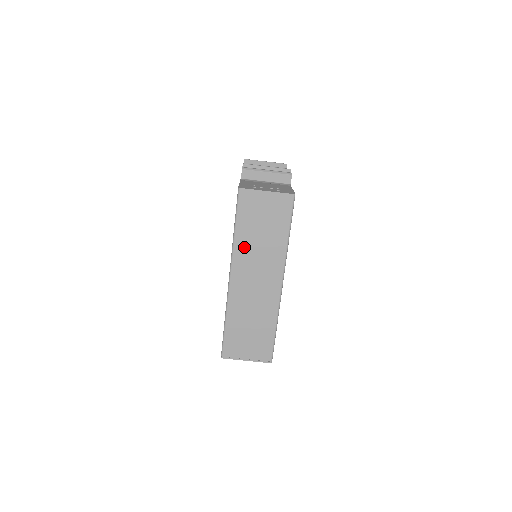
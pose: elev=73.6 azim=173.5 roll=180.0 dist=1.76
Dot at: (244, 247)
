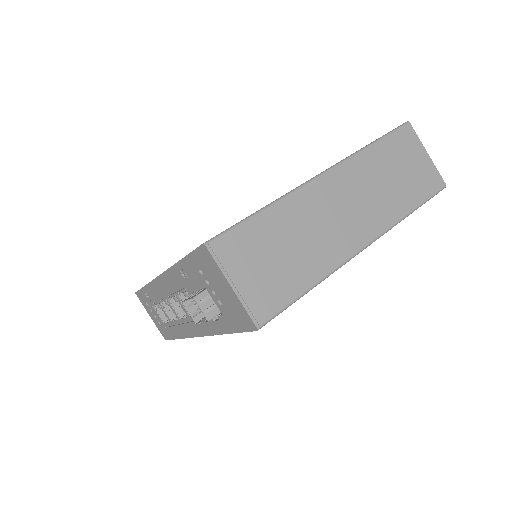
Dot at: (366, 167)
